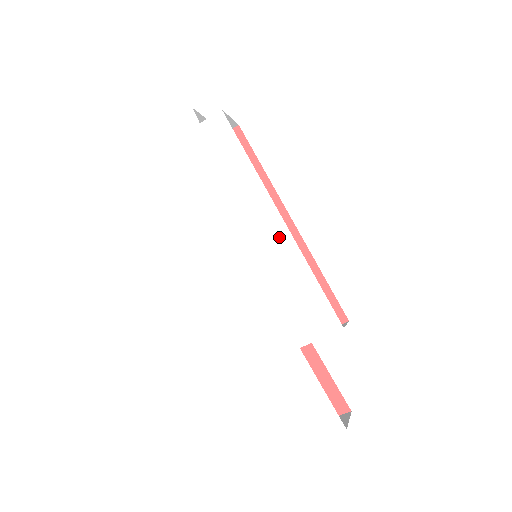
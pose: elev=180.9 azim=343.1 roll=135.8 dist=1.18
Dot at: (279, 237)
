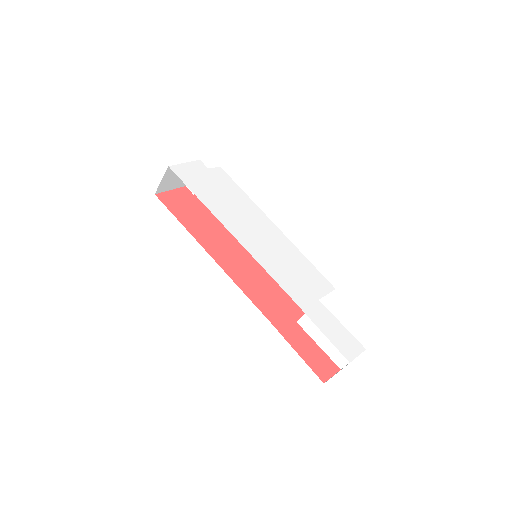
Dot at: (280, 237)
